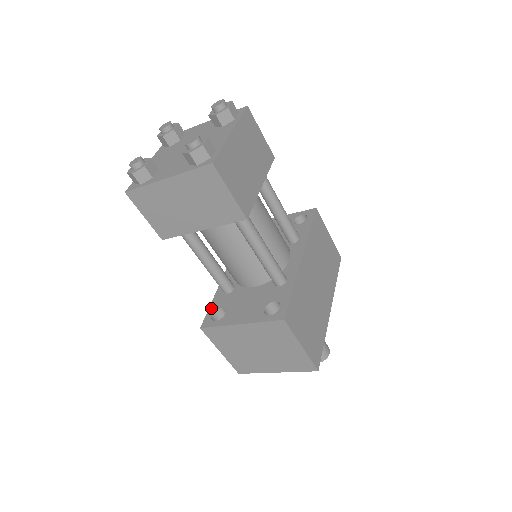
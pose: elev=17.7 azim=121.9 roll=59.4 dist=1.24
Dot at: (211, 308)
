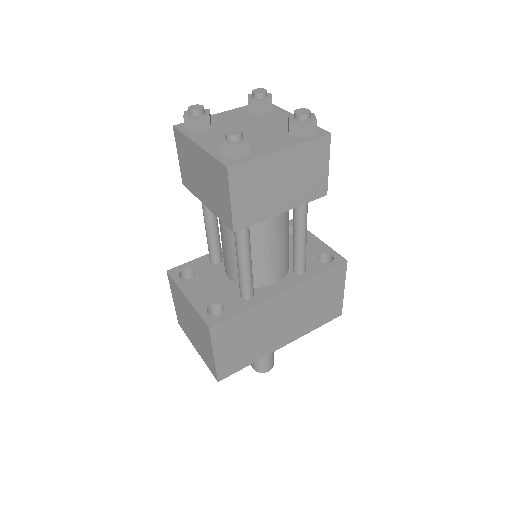
Dot at: (190, 263)
